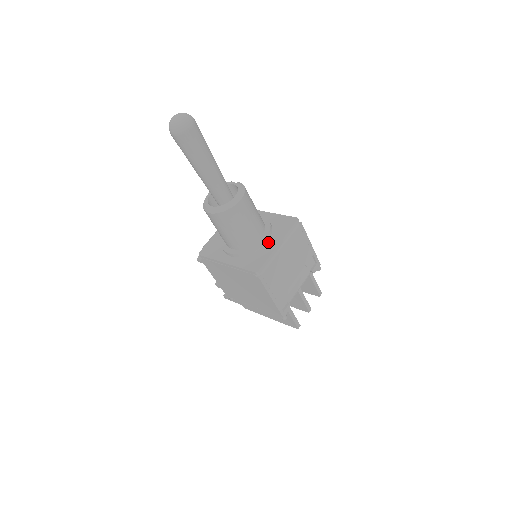
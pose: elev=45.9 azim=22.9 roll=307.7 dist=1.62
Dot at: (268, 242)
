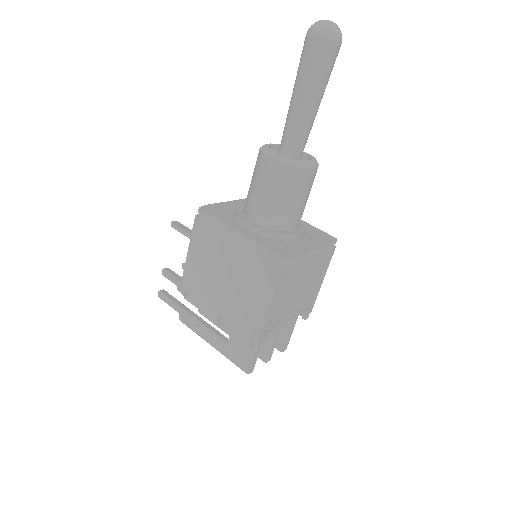
Dot at: (300, 240)
